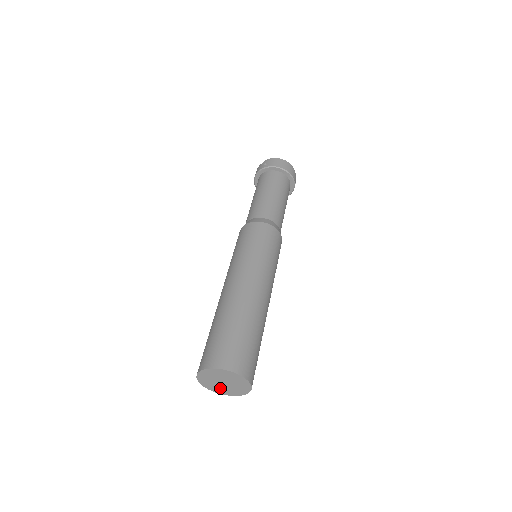
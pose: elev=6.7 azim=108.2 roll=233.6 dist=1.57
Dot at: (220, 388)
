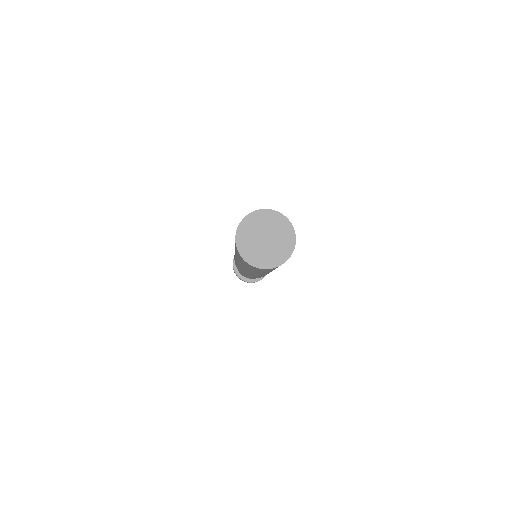
Dot at: (256, 251)
